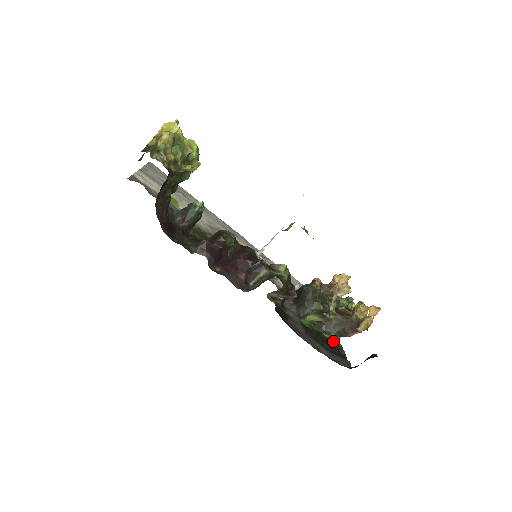
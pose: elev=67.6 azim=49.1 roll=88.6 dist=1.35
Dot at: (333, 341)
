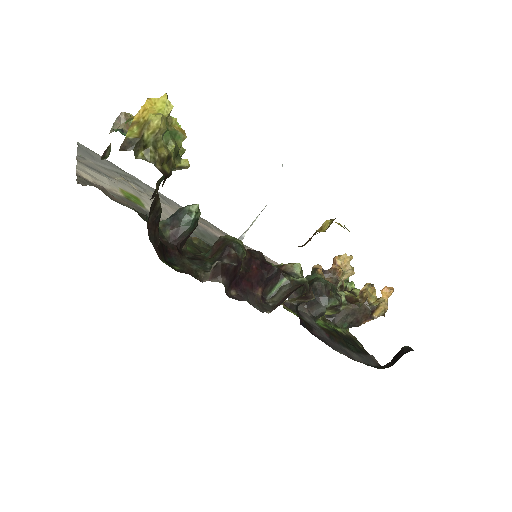
Dot at: (346, 334)
